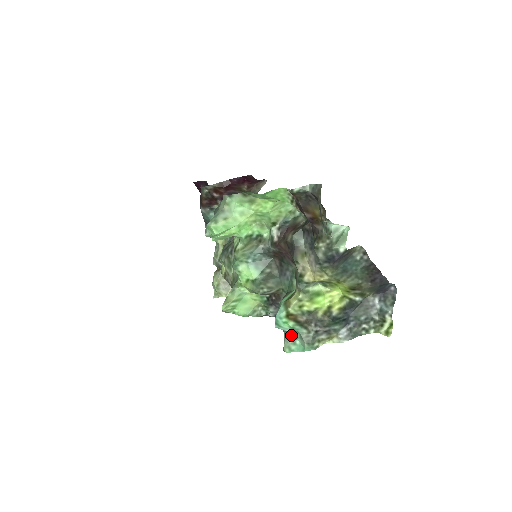
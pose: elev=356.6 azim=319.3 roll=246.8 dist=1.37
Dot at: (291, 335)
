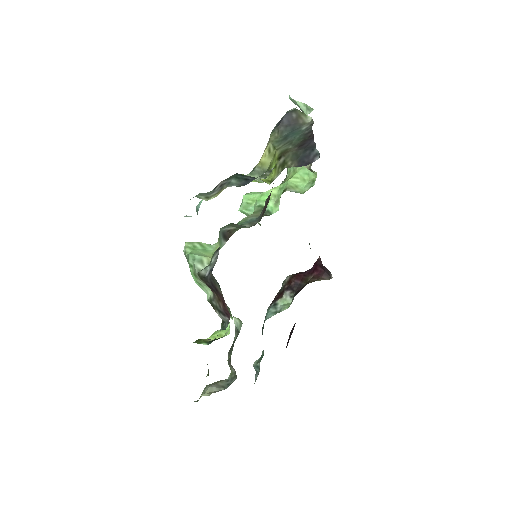
Dot at: occluded
